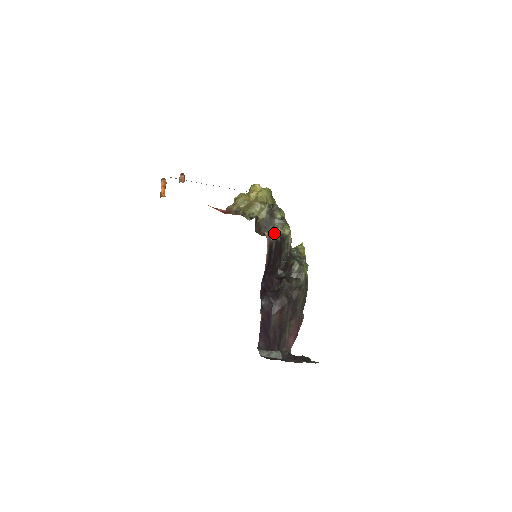
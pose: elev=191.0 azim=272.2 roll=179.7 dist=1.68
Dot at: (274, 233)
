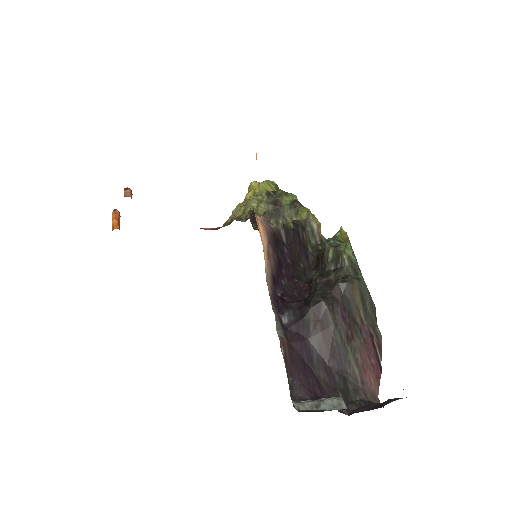
Dot at: occluded
